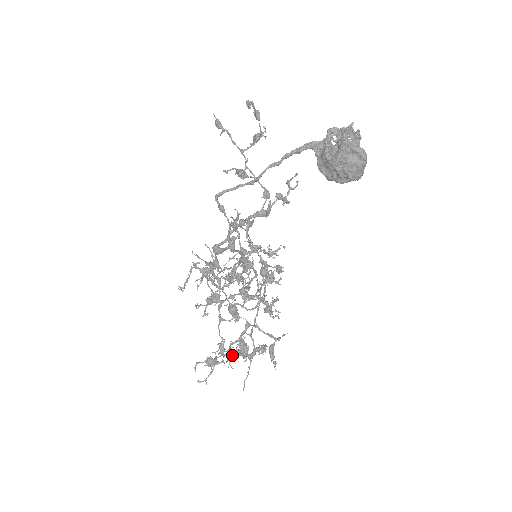
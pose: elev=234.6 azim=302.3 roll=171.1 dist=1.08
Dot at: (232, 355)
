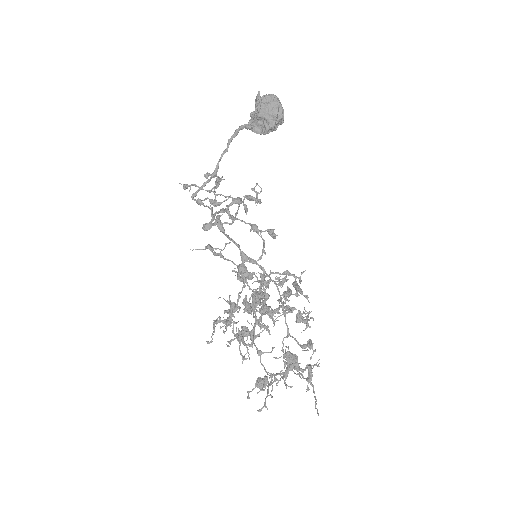
Dot at: (284, 374)
